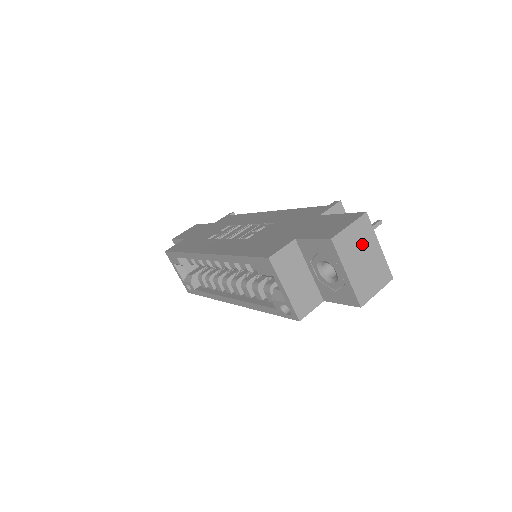
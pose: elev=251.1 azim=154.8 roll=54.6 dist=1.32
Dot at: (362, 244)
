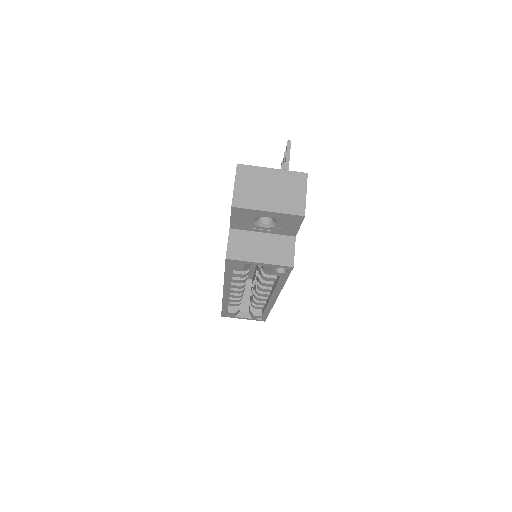
Dot at: (257, 183)
